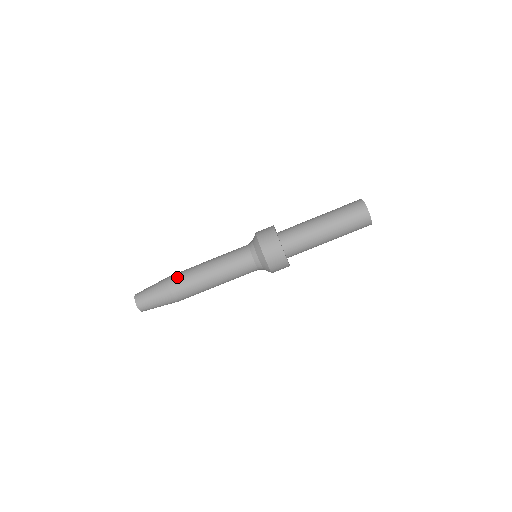
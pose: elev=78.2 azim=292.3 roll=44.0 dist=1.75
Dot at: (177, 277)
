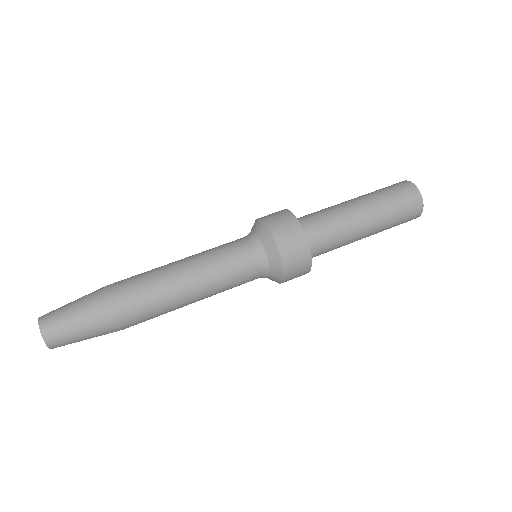
Dot at: occluded
